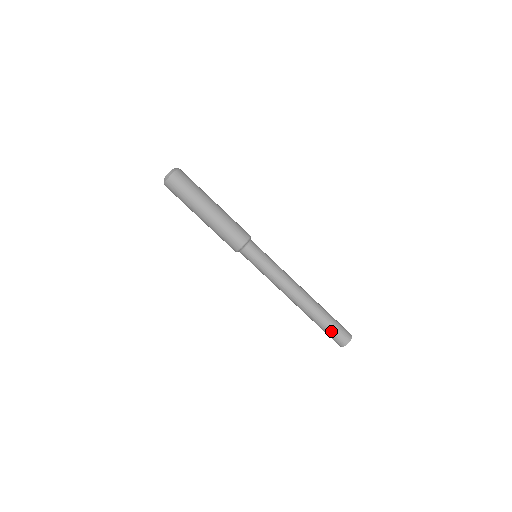
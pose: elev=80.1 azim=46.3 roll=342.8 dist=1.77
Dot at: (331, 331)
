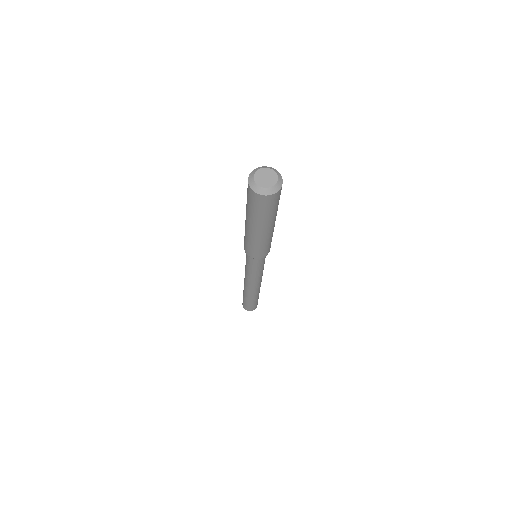
Dot at: (254, 304)
